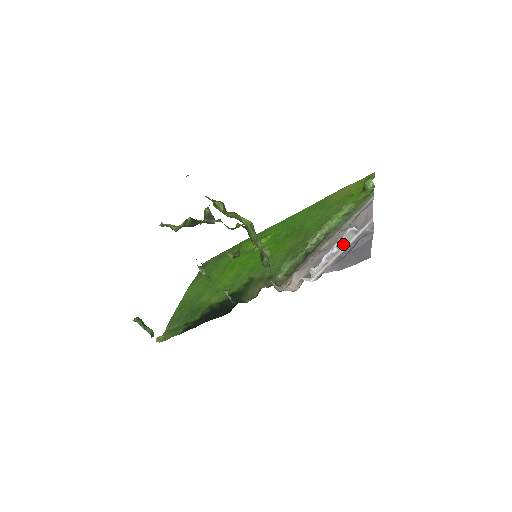
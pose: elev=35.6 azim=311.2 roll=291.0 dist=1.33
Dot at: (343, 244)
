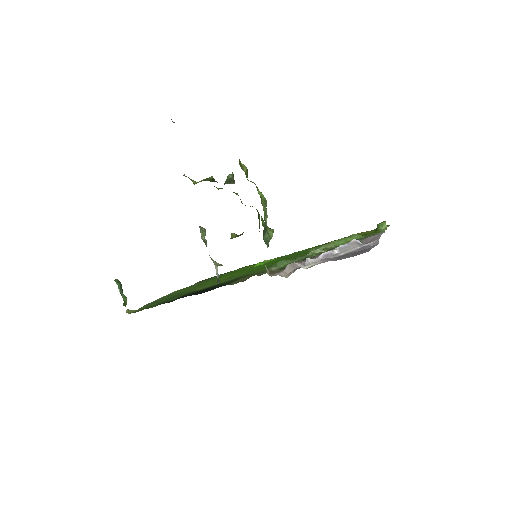
Dot at: (345, 250)
